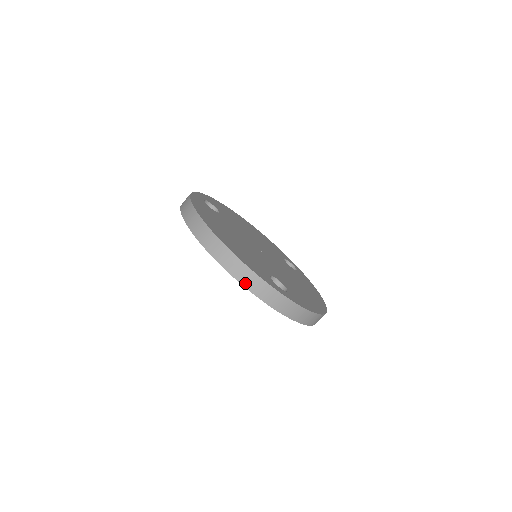
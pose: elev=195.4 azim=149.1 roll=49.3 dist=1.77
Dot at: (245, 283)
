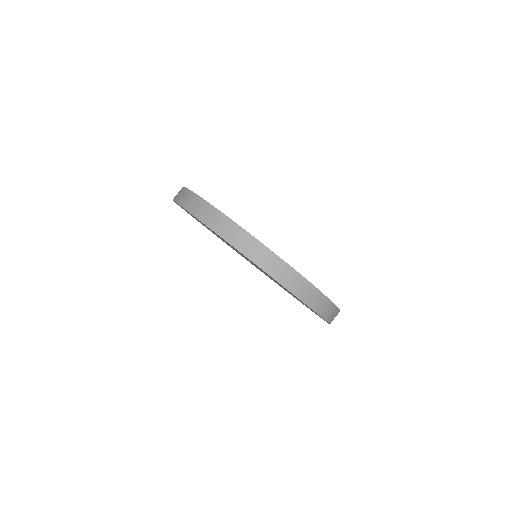
Dot at: (326, 316)
